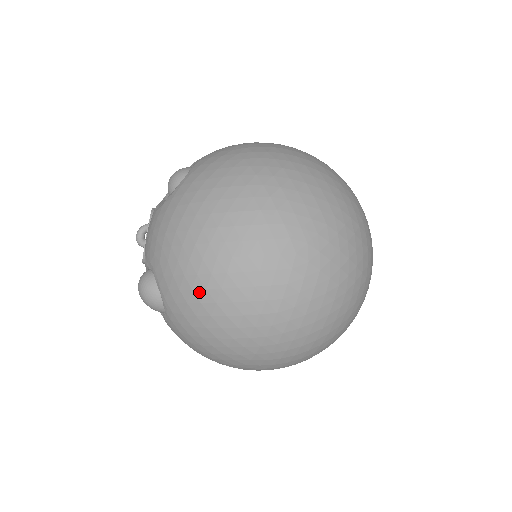
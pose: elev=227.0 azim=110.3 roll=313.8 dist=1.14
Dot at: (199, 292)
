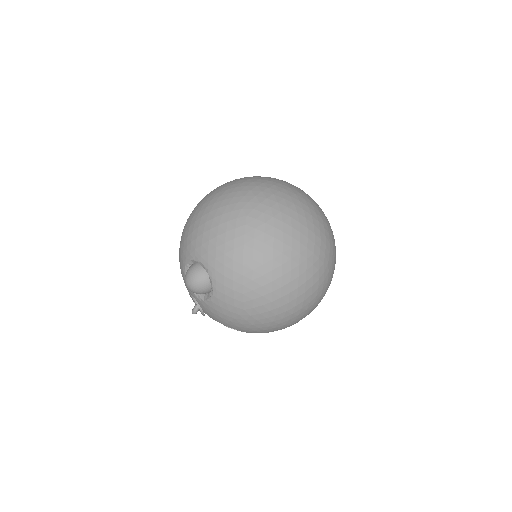
Dot at: (192, 222)
